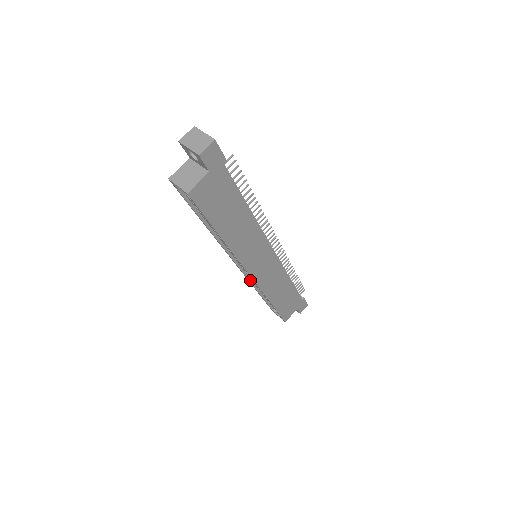
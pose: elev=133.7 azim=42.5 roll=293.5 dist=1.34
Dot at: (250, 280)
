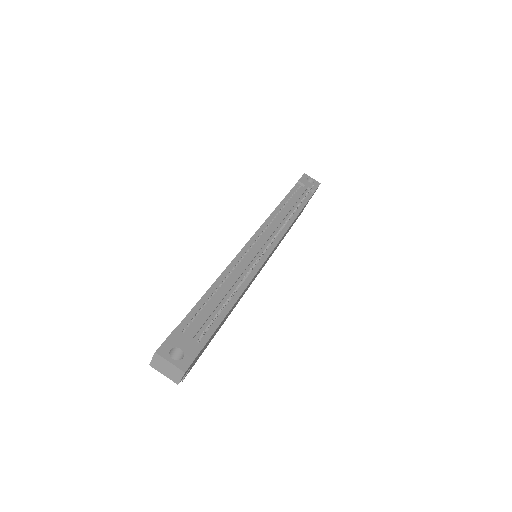
Dot at: occluded
